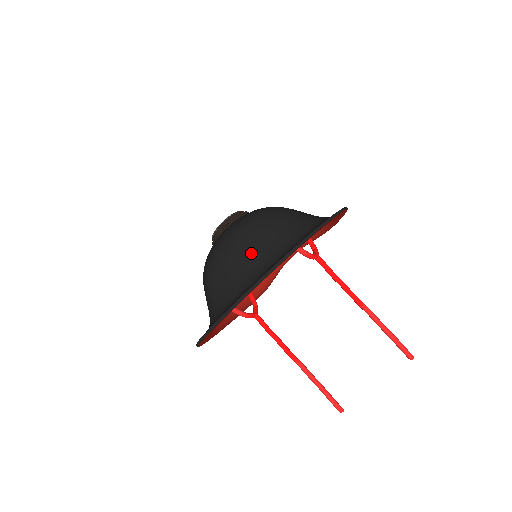
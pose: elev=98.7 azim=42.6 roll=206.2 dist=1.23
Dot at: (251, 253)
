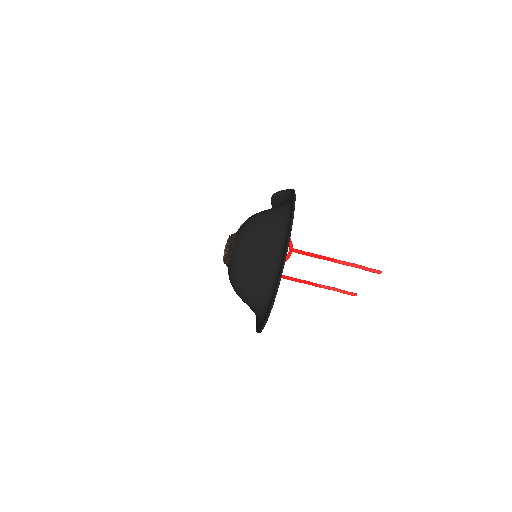
Dot at: (252, 293)
